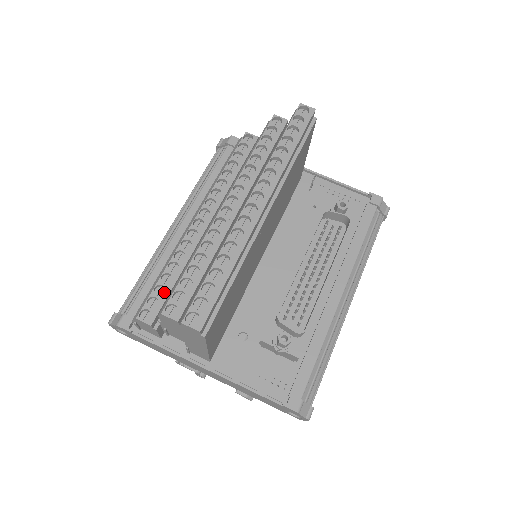
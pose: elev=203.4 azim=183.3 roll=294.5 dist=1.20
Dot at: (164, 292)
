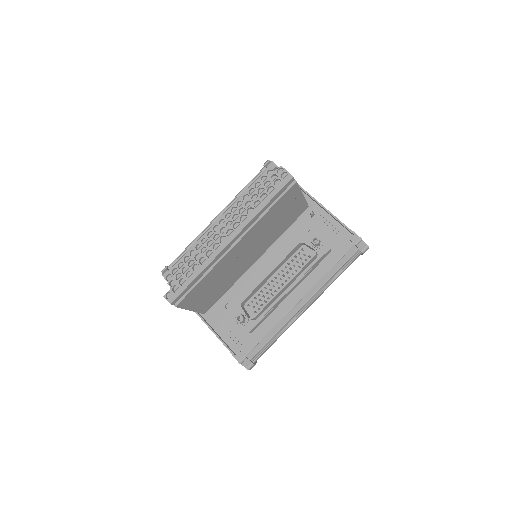
Dot at: occluded
